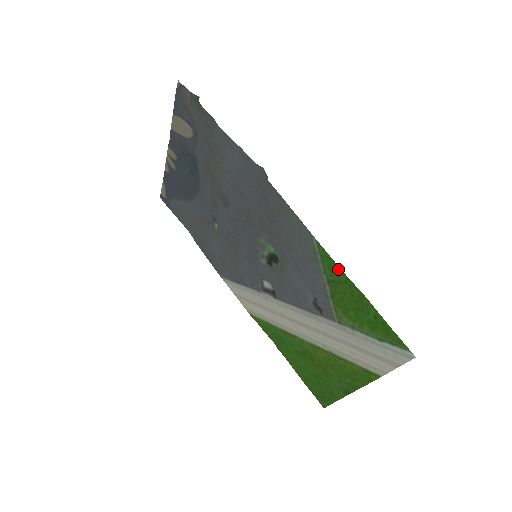
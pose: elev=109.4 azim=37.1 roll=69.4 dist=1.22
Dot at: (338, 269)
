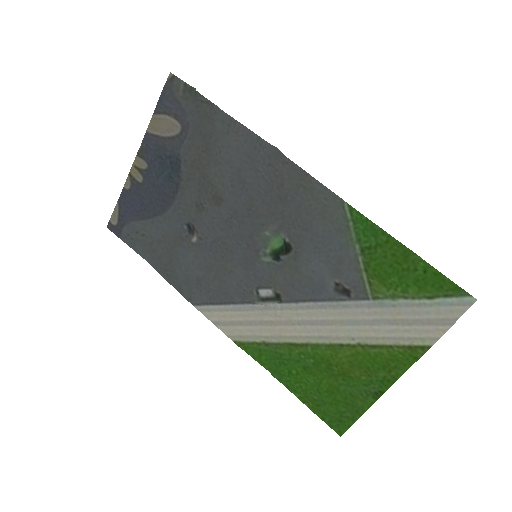
Dot at: (377, 229)
